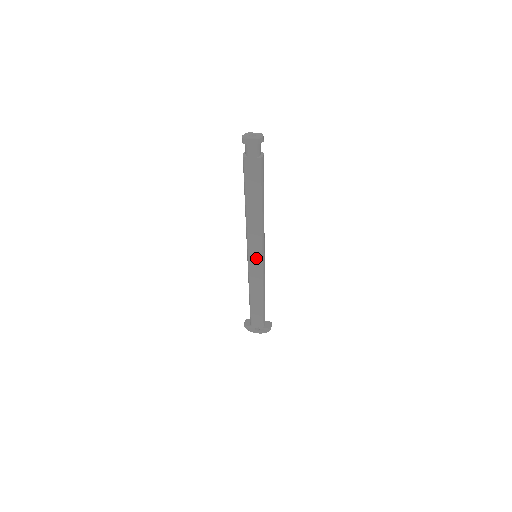
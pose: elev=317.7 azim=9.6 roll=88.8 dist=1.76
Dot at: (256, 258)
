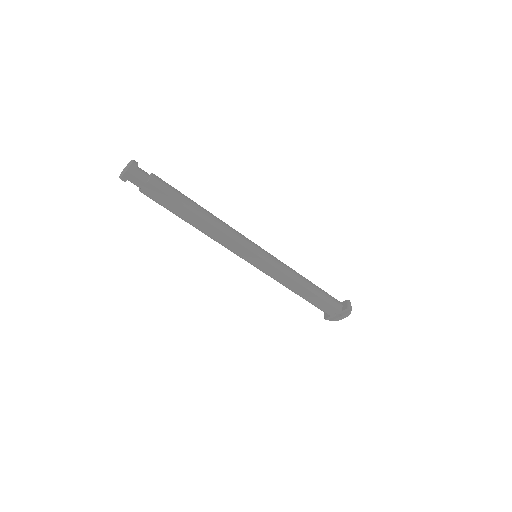
Dot at: (254, 259)
